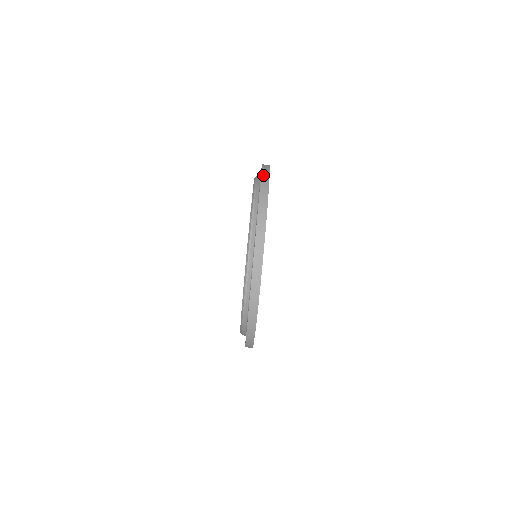
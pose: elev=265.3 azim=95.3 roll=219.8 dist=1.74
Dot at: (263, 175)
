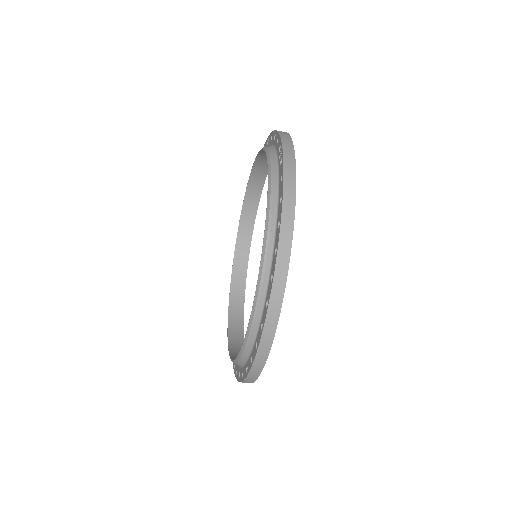
Dot at: (285, 146)
